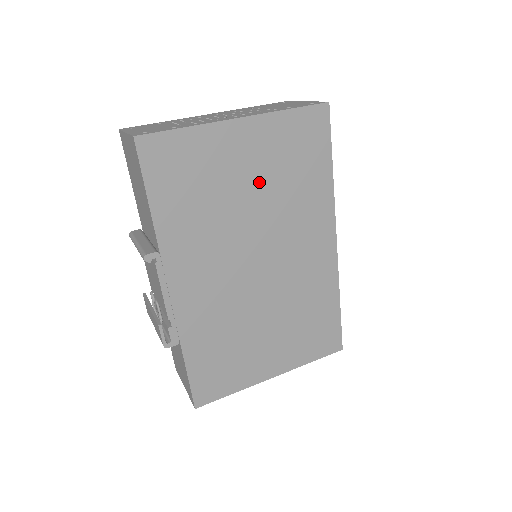
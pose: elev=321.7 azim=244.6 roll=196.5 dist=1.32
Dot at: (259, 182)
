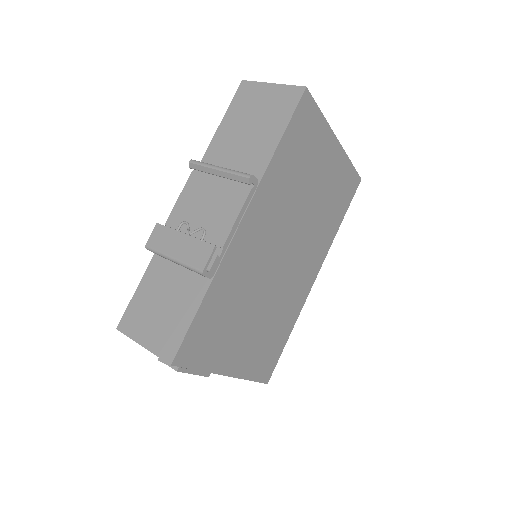
Dot at: (319, 192)
